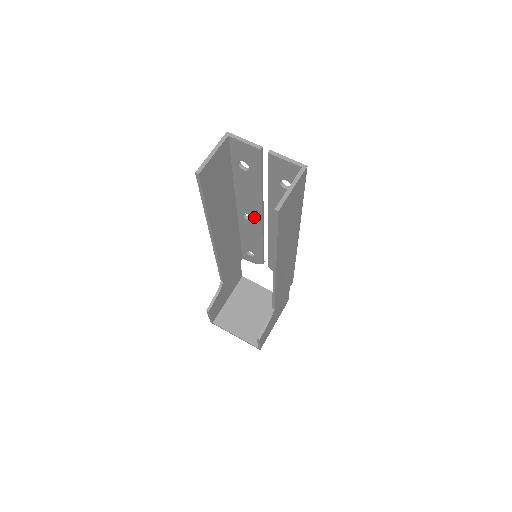
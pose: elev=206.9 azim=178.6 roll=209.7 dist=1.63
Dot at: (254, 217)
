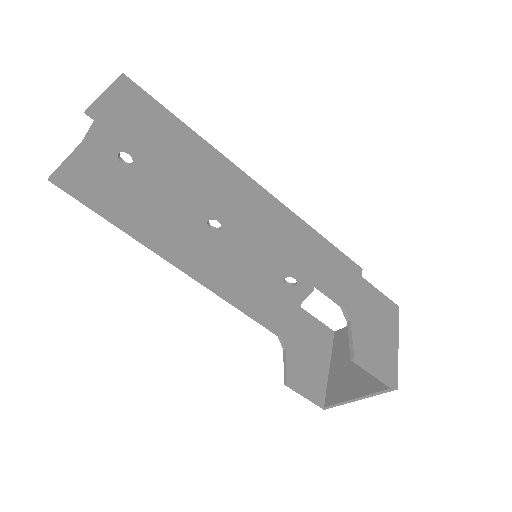
Dot at: (214, 216)
